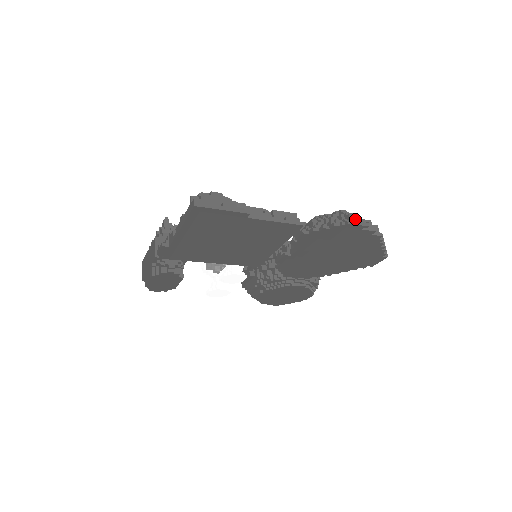
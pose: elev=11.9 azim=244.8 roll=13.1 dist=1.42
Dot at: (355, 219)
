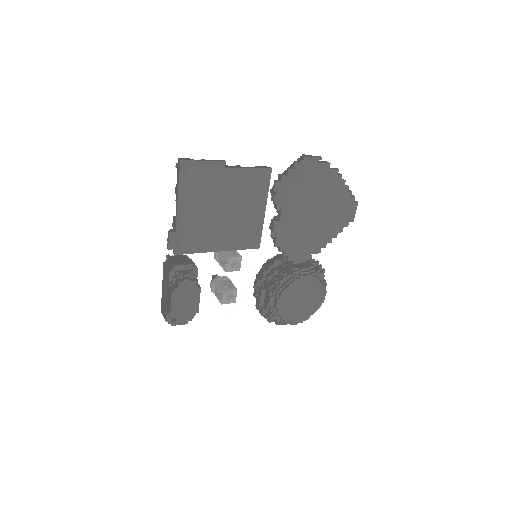
Dot at: (308, 155)
